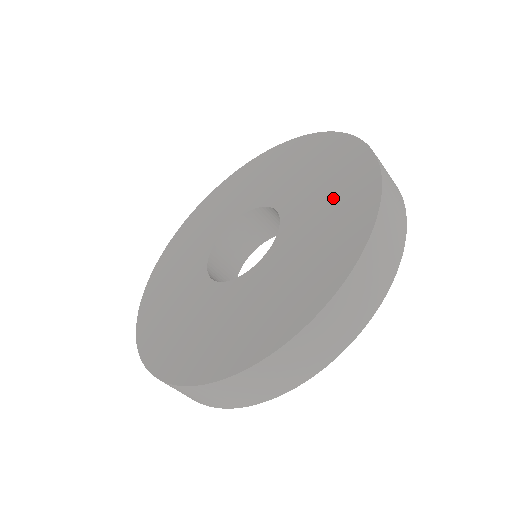
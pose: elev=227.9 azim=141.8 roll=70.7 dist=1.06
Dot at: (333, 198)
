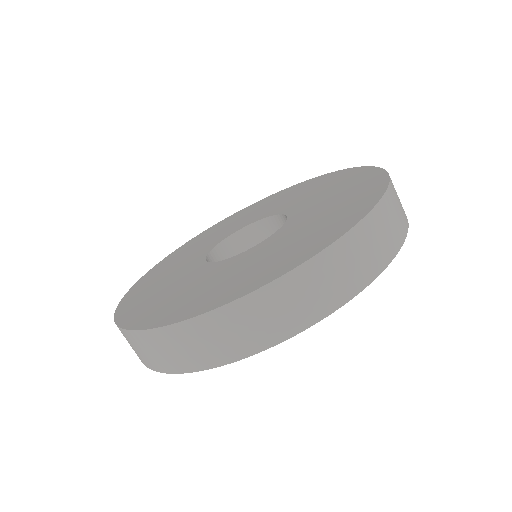
Dot at: (302, 238)
